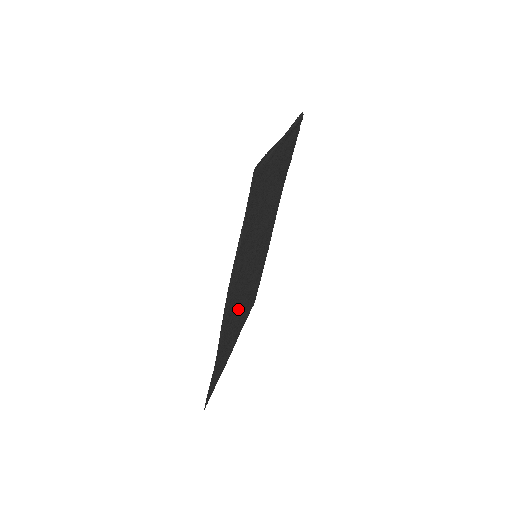
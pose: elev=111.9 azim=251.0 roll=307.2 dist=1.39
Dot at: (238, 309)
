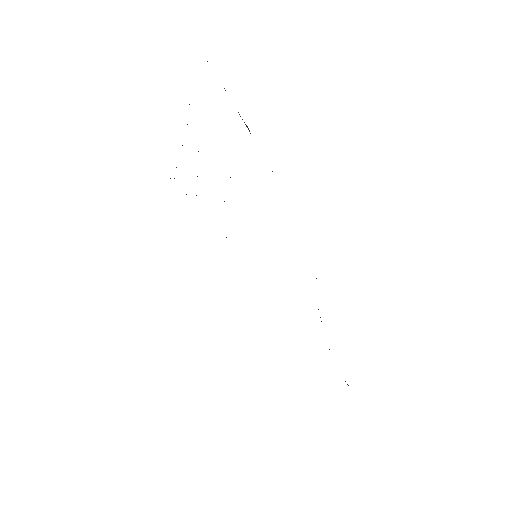
Dot at: occluded
